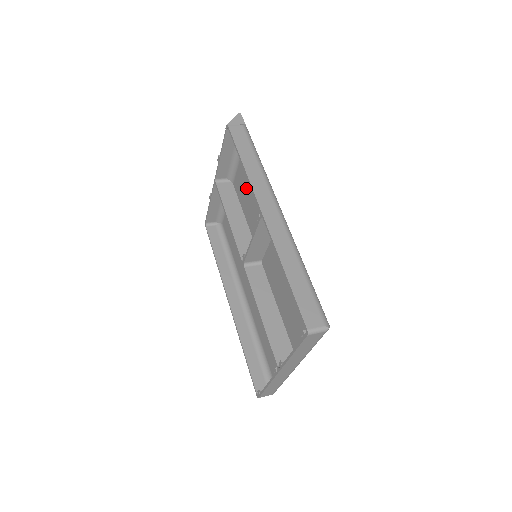
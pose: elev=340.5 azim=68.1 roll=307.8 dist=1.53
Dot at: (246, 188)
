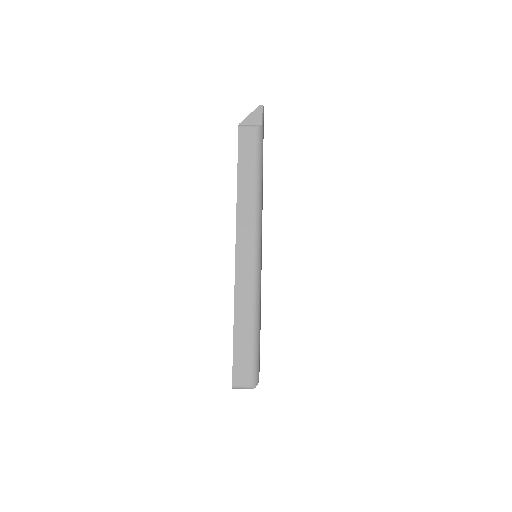
Dot at: occluded
